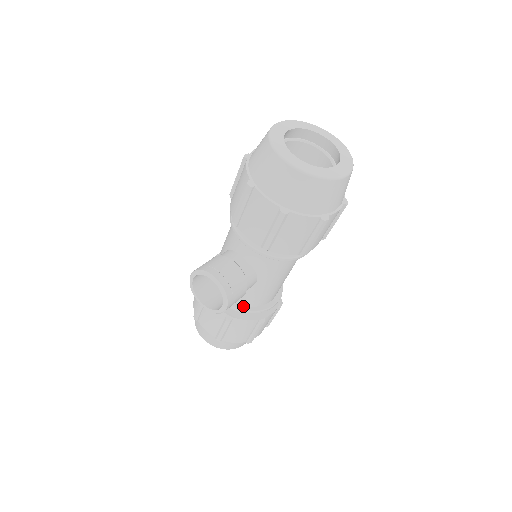
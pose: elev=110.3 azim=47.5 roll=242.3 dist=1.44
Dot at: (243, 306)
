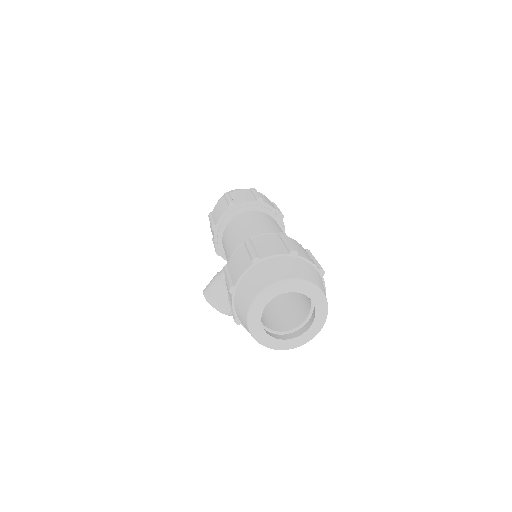
Dot at: occluded
